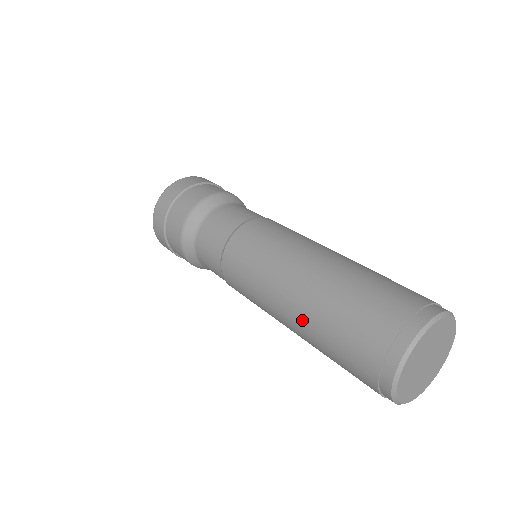
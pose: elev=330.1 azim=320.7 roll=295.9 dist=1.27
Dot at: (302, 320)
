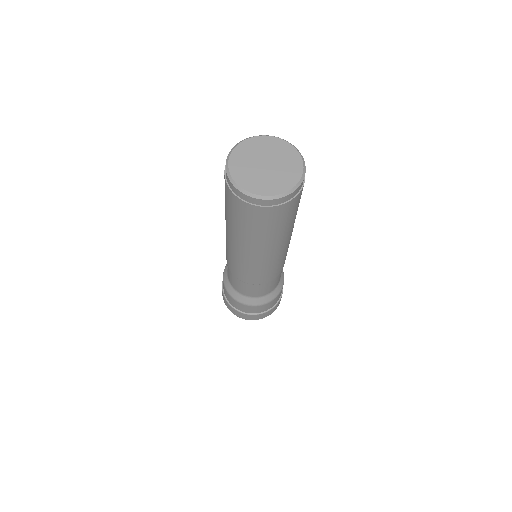
Dot at: occluded
